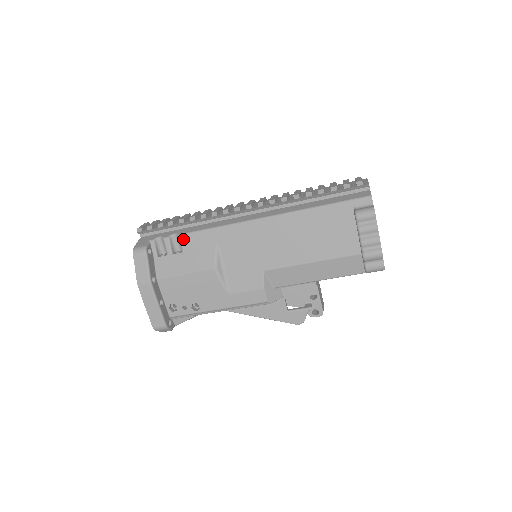
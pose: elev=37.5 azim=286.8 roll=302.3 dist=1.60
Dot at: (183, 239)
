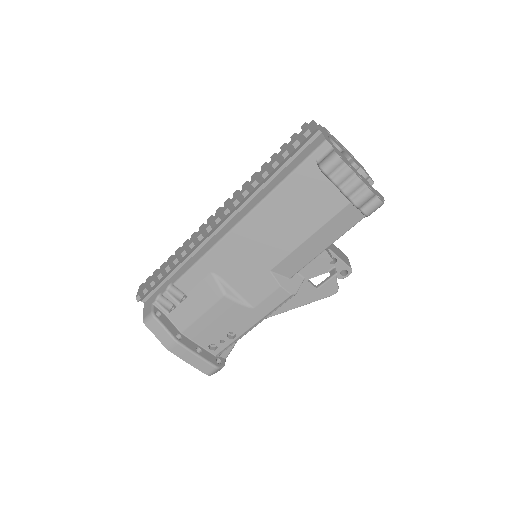
Dot at: (180, 285)
